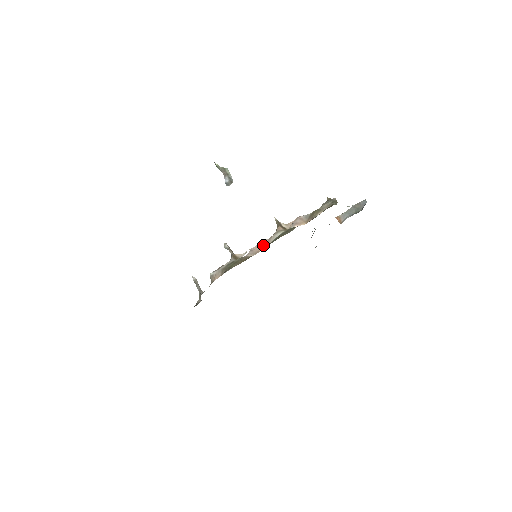
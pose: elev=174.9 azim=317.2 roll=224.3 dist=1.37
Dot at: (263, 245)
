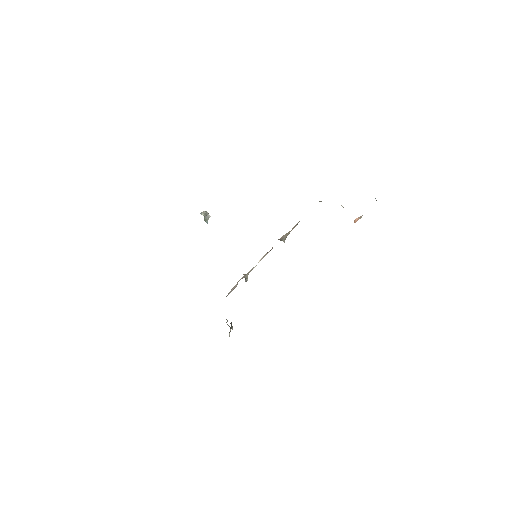
Dot at: occluded
